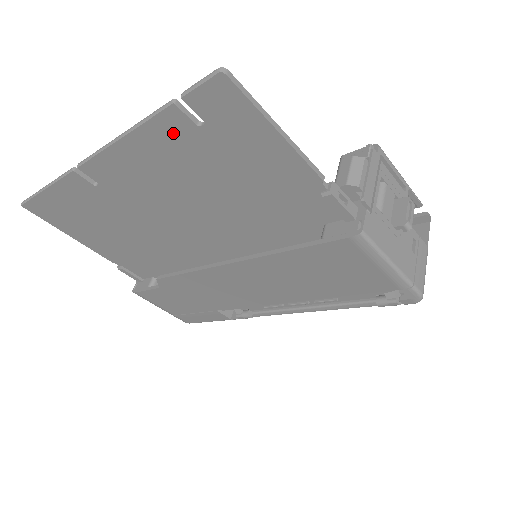
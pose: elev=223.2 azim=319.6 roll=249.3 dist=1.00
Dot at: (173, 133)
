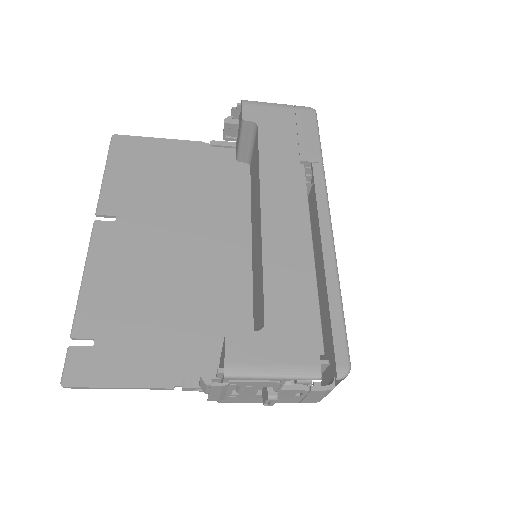
Dot at: (93, 319)
